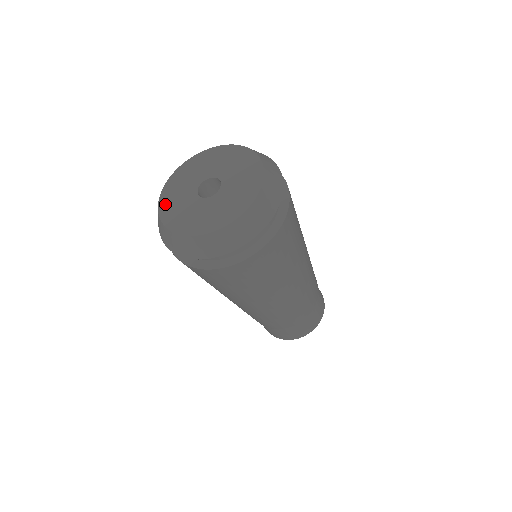
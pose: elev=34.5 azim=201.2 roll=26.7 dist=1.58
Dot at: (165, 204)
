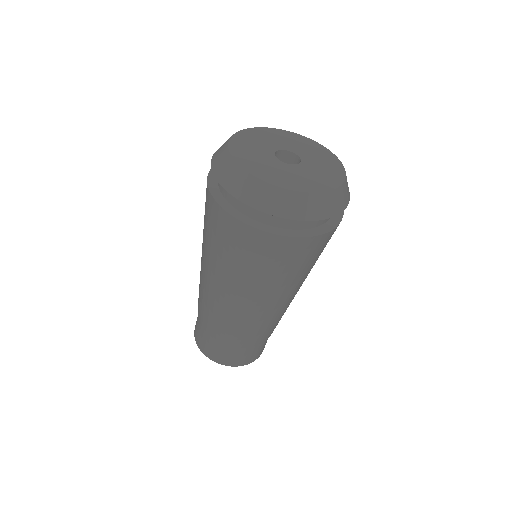
Dot at: (241, 137)
